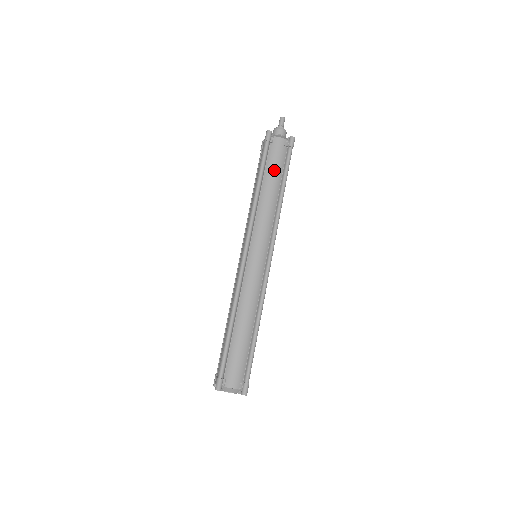
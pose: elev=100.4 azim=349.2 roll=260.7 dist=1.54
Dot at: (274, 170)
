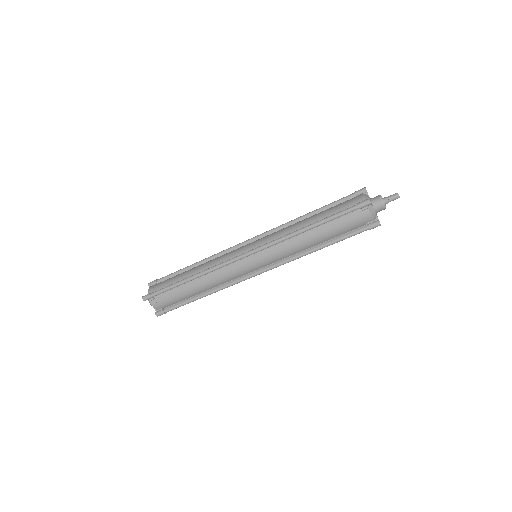
Dot at: (335, 230)
